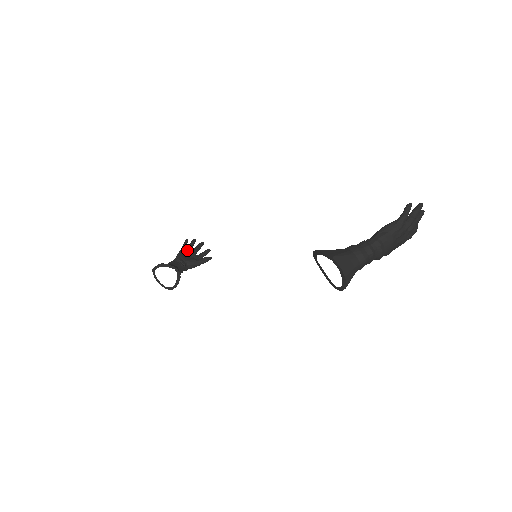
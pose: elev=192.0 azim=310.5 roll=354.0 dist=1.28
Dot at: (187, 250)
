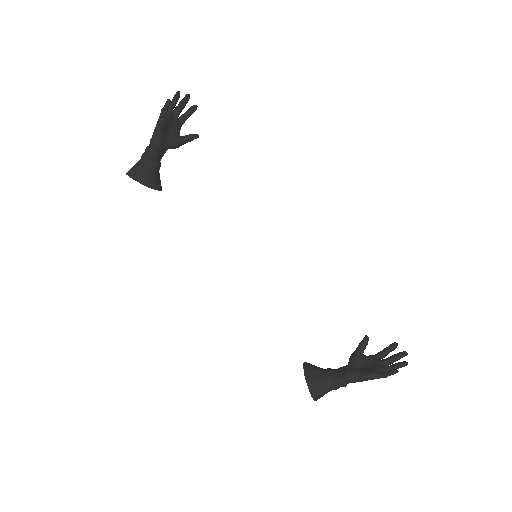
Dot at: (168, 120)
